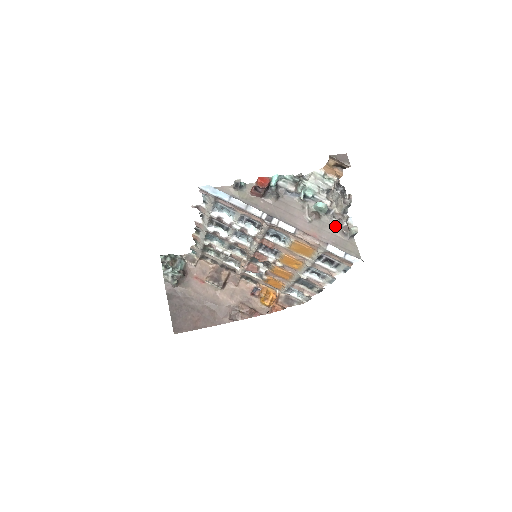
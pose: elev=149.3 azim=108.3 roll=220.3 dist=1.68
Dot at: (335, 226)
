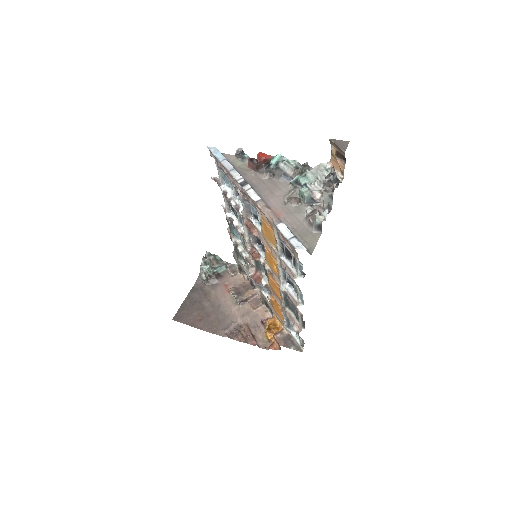
Dot at: (306, 214)
